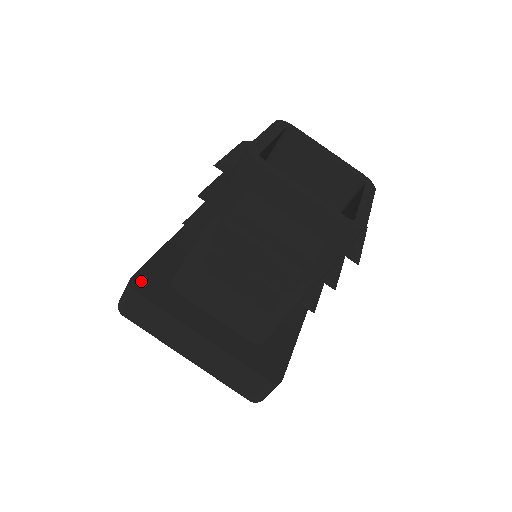
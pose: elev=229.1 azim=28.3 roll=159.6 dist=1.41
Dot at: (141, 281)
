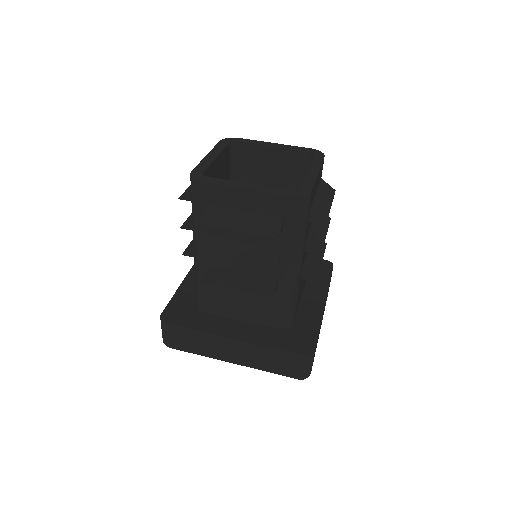
Dot at: (170, 314)
